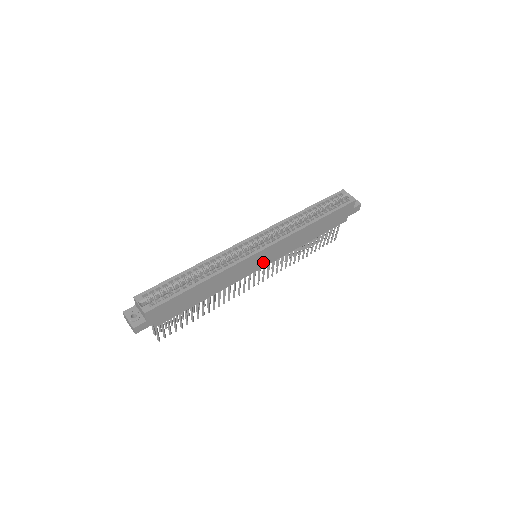
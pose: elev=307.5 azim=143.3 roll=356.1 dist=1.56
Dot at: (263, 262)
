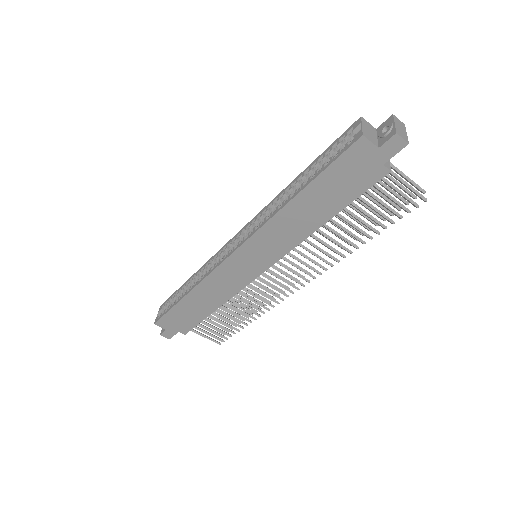
Dot at: (257, 265)
